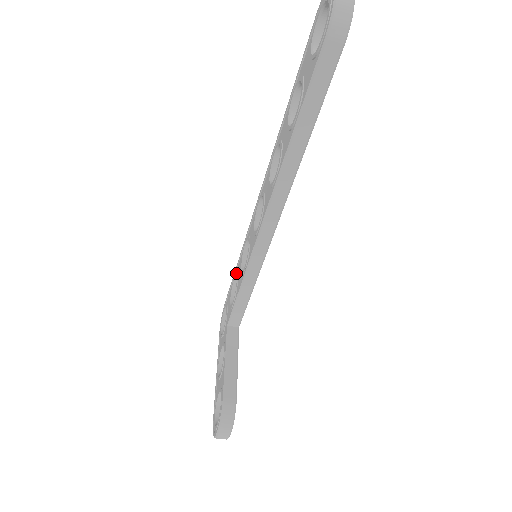
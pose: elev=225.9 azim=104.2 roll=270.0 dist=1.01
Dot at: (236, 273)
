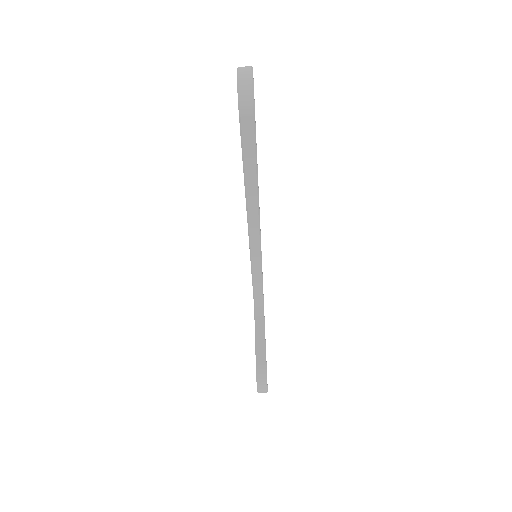
Dot at: occluded
